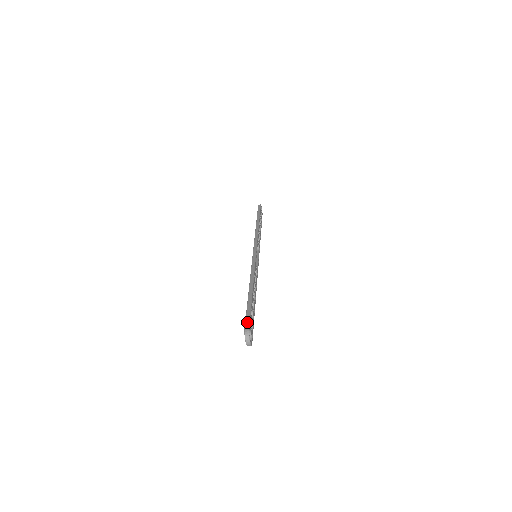
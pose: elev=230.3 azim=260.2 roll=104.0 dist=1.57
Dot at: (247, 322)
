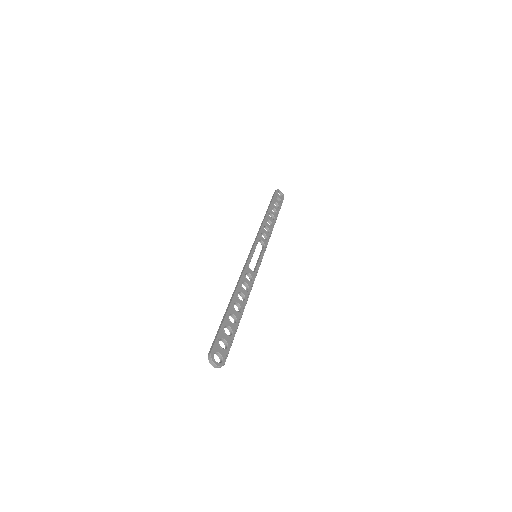
Dot at: (212, 345)
